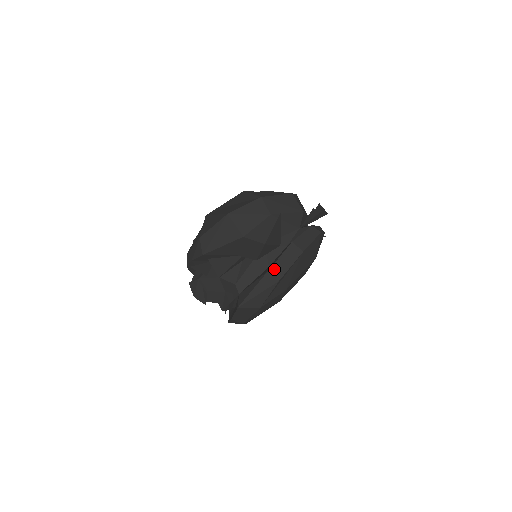
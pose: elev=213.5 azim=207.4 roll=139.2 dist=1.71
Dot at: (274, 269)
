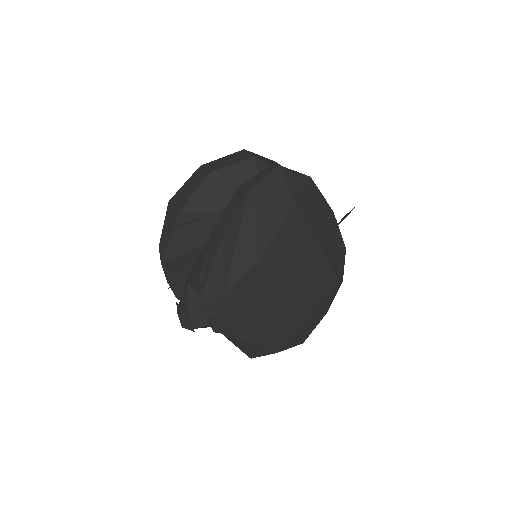
Dot at: (217, 229)
